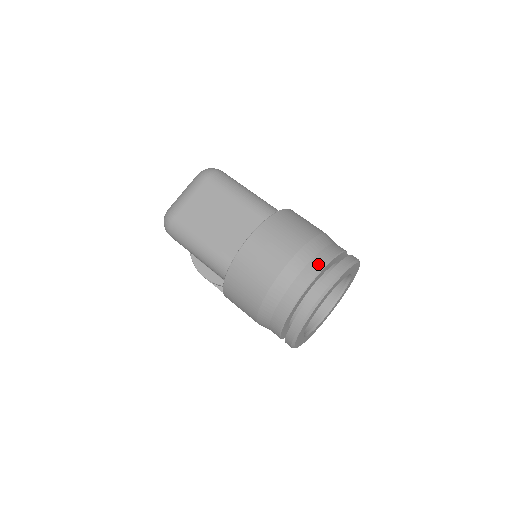
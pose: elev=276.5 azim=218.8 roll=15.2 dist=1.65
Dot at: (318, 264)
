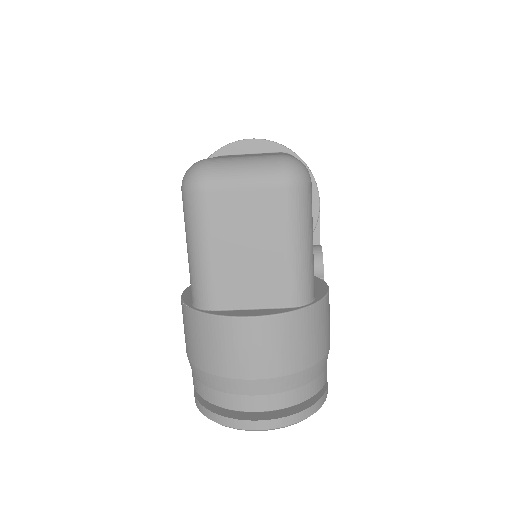
Dot at: (285, 401)
